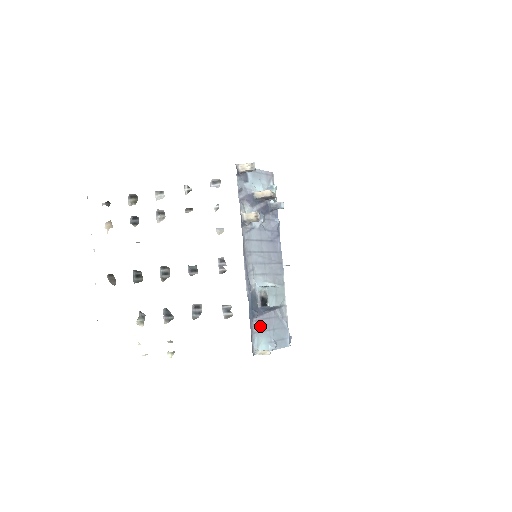
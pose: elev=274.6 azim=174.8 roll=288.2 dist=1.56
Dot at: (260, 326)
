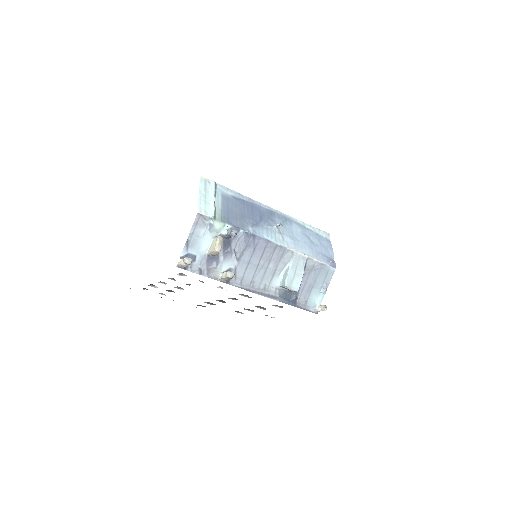
Dot at: (305, 296)
